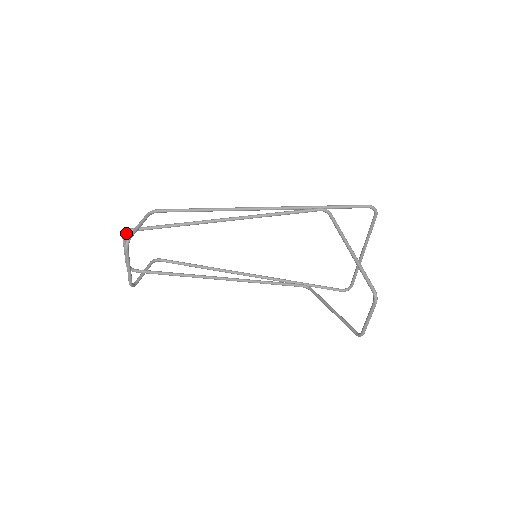
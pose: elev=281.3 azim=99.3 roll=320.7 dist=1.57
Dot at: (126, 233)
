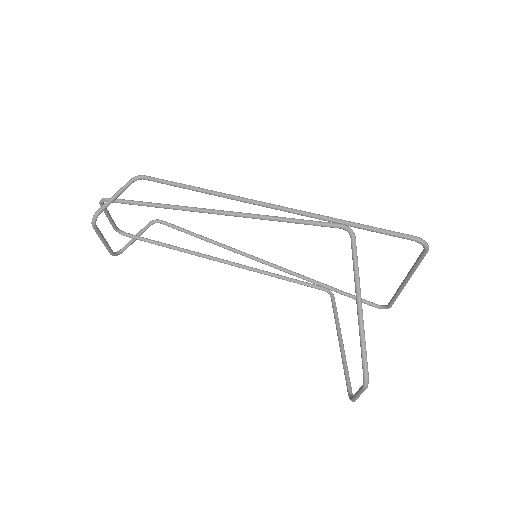
Dot at: (101, 202)
